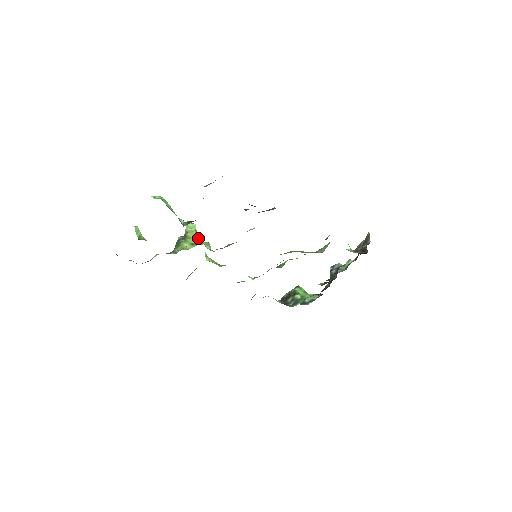
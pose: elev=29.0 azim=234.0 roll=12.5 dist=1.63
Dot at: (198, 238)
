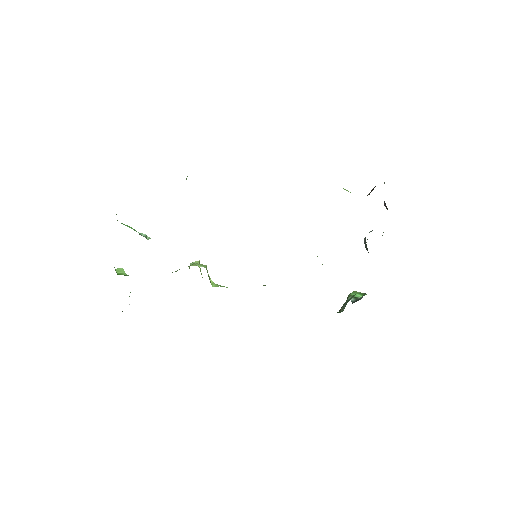
Dot at: occluded
